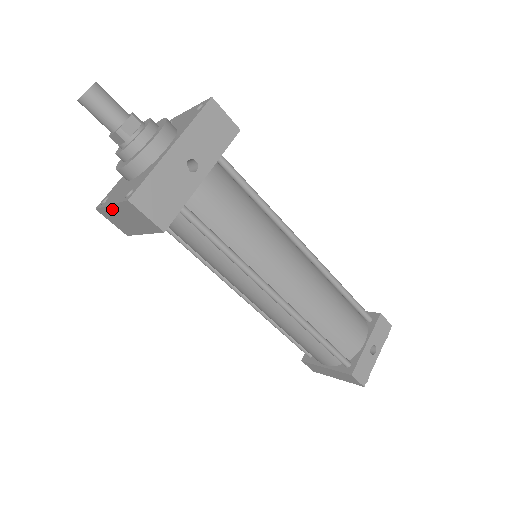
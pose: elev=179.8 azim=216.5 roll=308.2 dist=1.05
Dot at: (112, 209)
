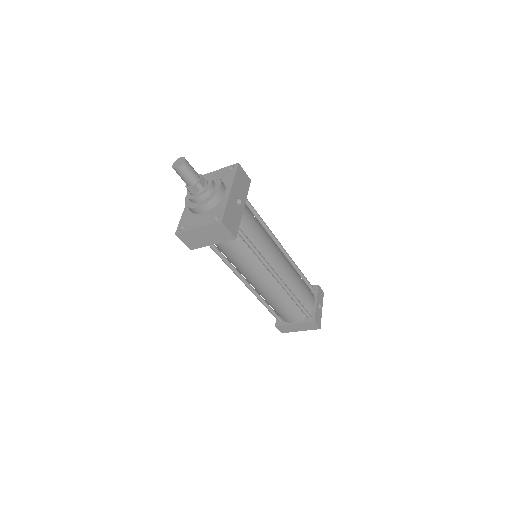
Dot at: (196, 231)
